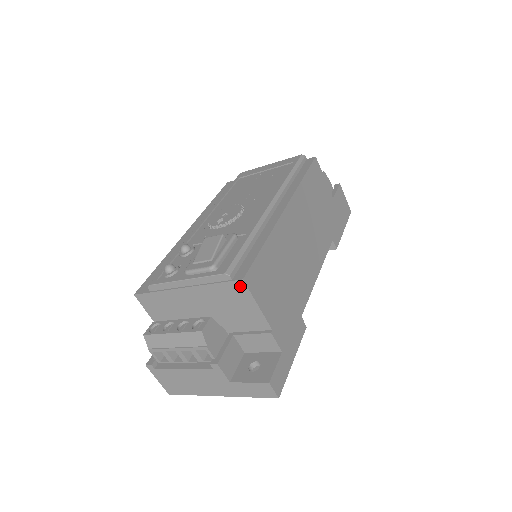
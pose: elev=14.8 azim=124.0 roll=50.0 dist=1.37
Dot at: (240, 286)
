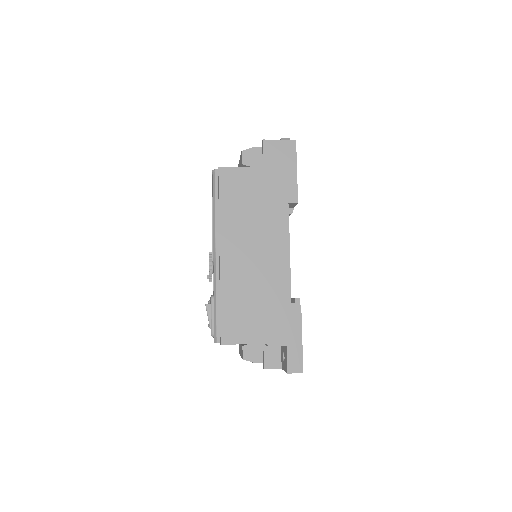
Dot at: (226, 344)
